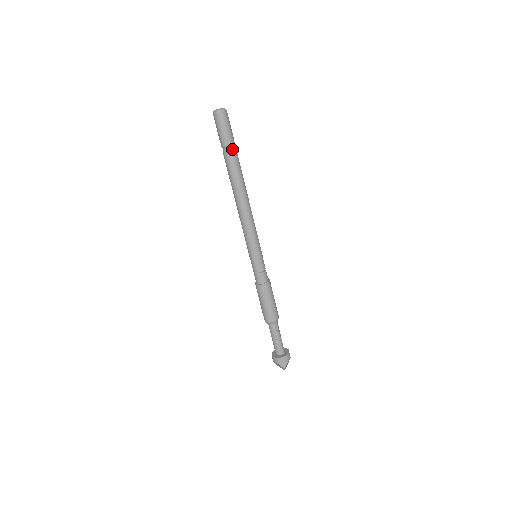
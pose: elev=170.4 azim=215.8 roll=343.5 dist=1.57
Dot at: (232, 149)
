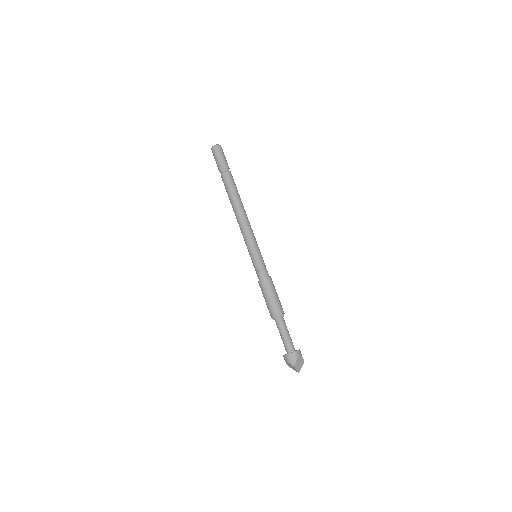
Dot at: (226, 171)
